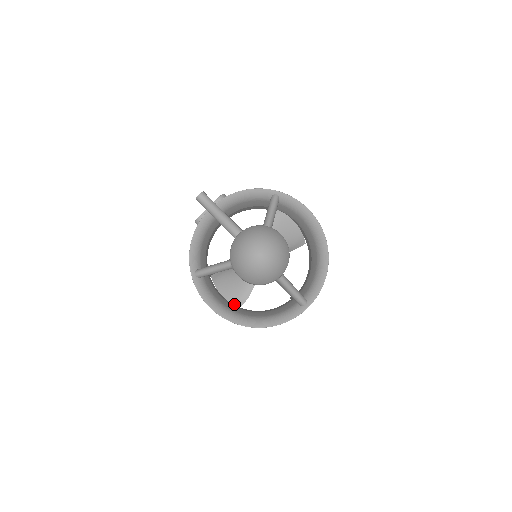
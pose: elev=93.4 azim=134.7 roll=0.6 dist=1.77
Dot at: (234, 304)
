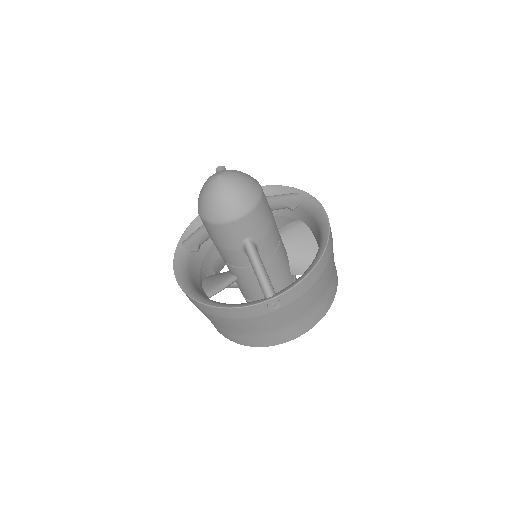
Dot at: (206, 292)
